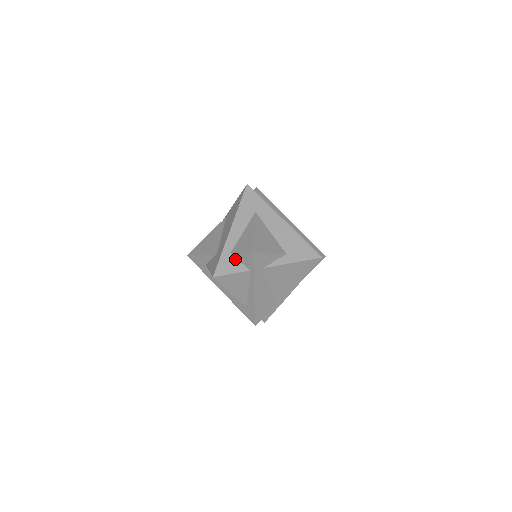
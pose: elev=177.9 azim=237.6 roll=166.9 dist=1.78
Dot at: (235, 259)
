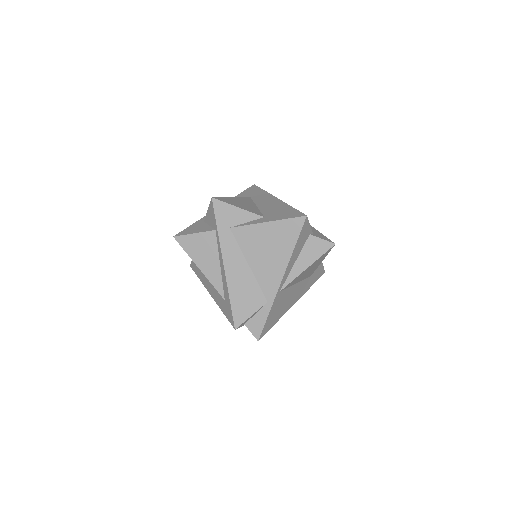
Dot at: (205, 224)
